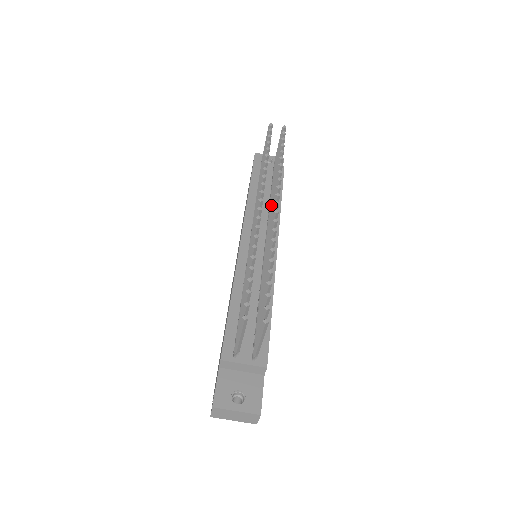
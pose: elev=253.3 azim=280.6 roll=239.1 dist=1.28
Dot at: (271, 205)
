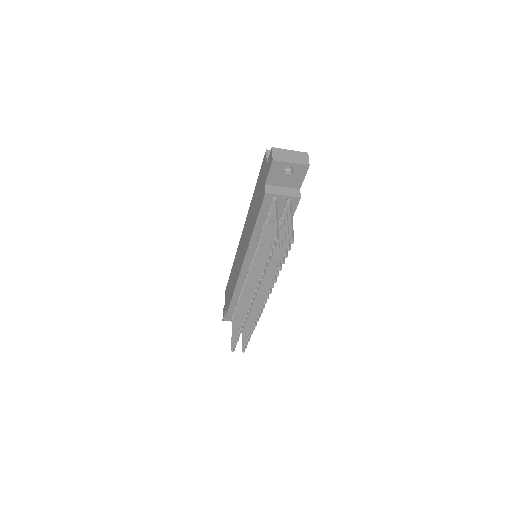
Dot at: occluded
